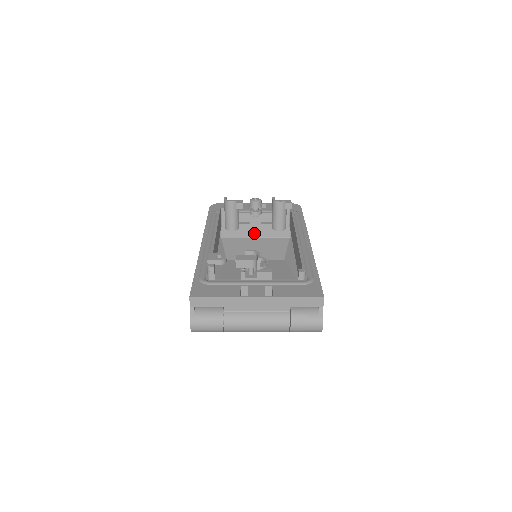
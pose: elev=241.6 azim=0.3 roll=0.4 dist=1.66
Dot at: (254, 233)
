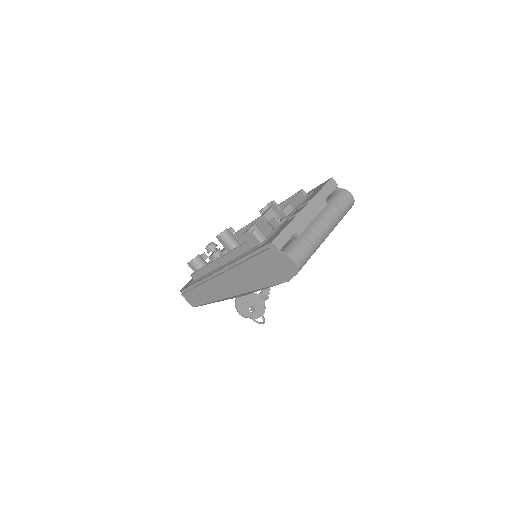
Dot at: occluded
